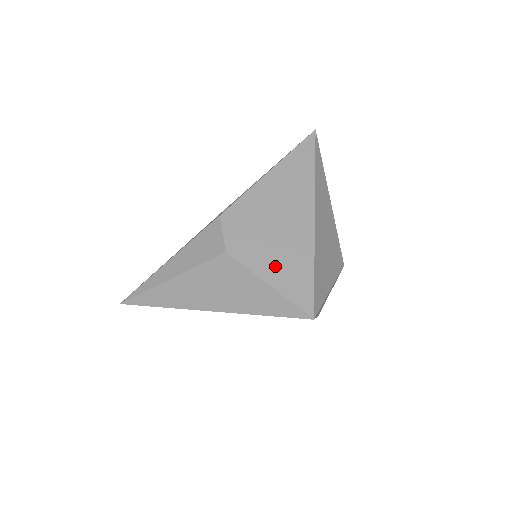
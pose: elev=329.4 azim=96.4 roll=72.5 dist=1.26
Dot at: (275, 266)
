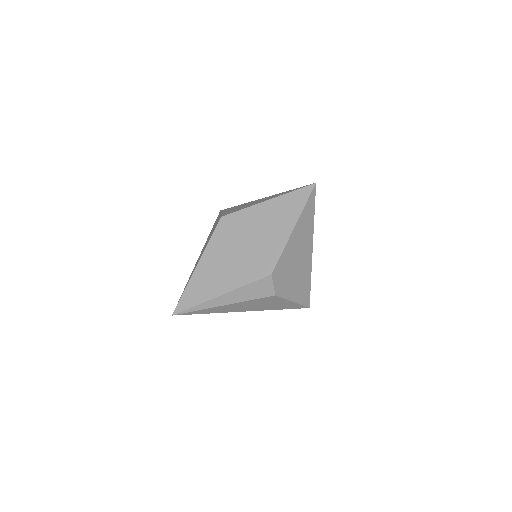
Dot at: (296, 290)
